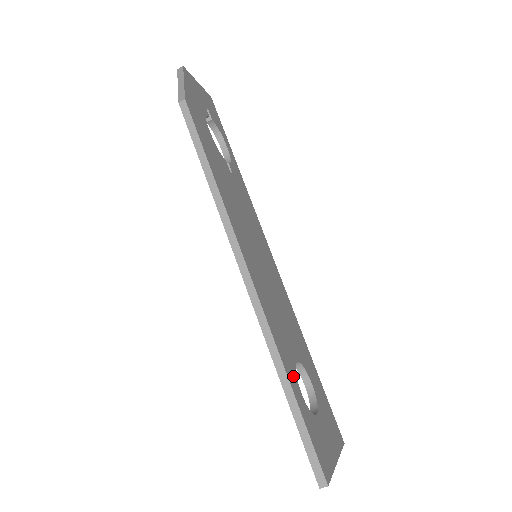
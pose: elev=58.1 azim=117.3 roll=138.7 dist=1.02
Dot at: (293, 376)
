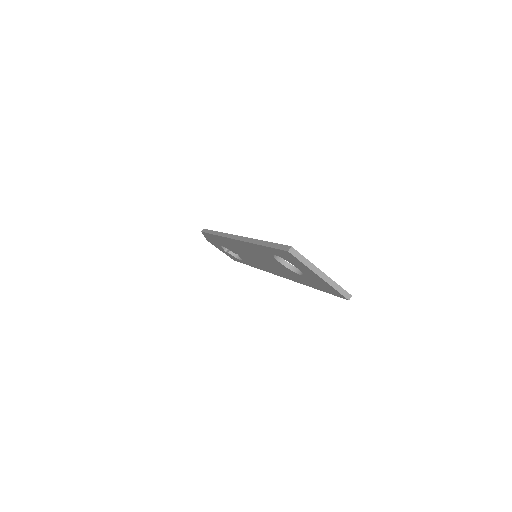
Dot at: occluded
